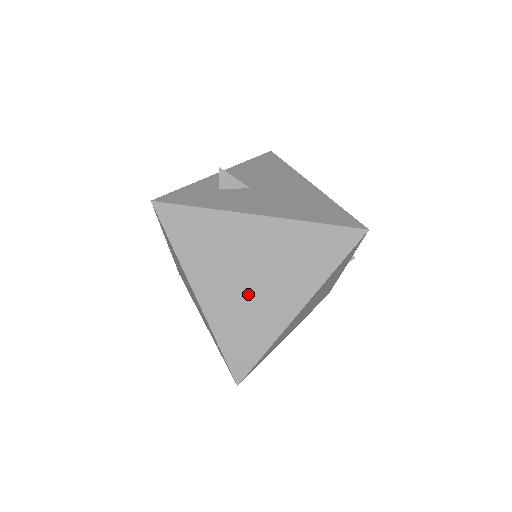
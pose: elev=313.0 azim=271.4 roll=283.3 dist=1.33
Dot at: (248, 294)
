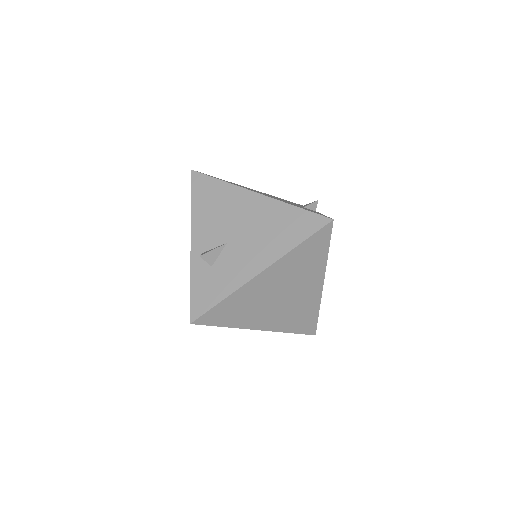
Dot at: (287, 304)
